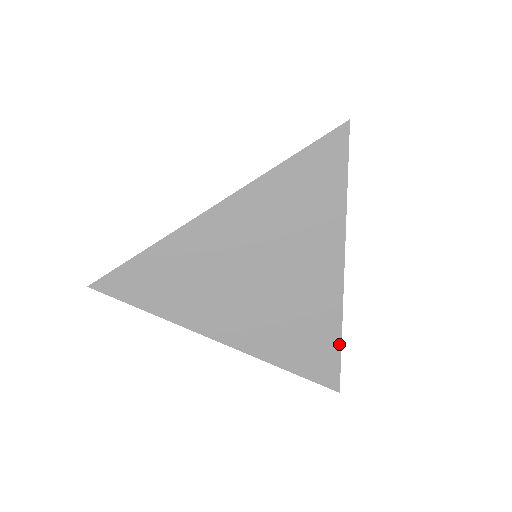
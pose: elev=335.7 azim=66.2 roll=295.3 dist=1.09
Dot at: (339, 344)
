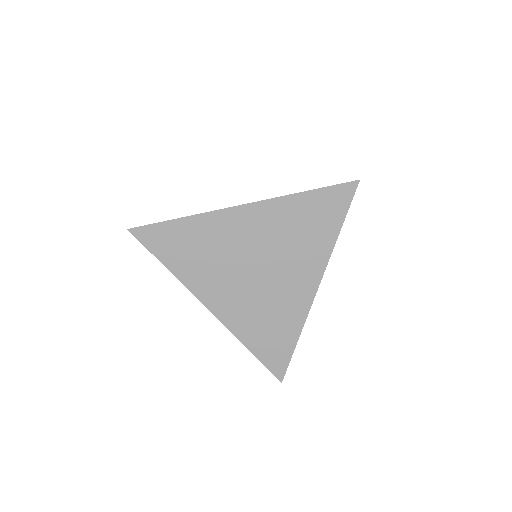
Dot at: (295, 343)
